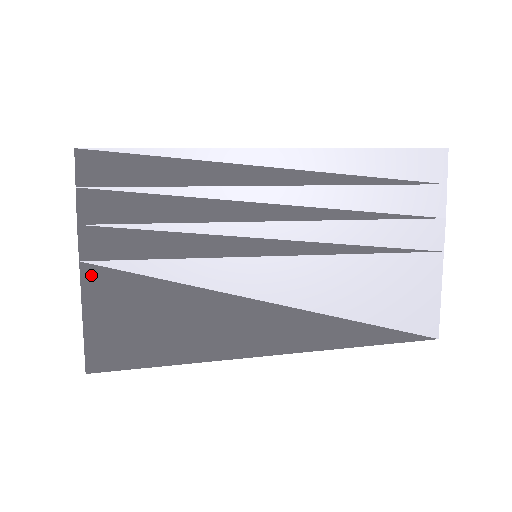
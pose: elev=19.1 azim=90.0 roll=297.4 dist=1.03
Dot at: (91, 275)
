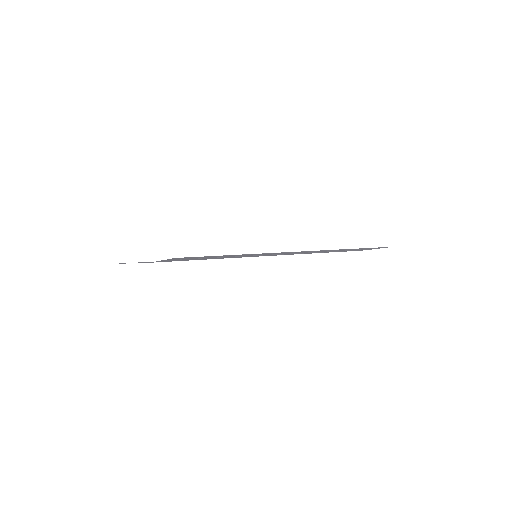
Dot at: occluded
